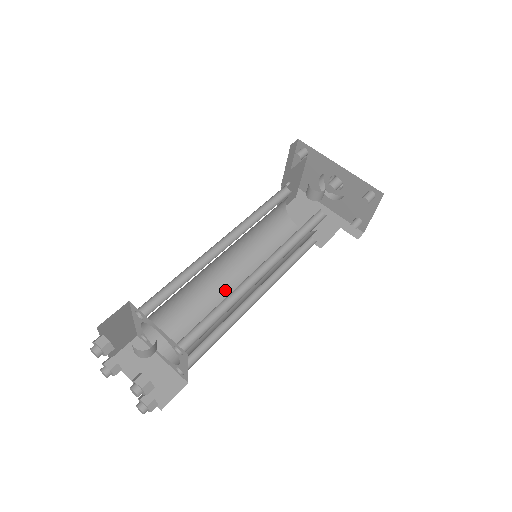
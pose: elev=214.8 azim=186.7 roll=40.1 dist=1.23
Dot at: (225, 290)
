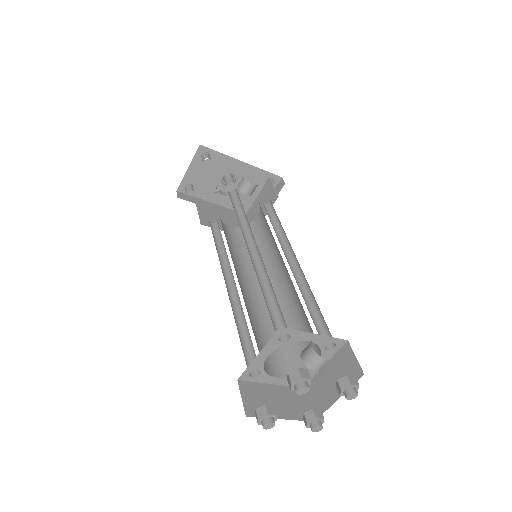
Dot at: (250, 299)
